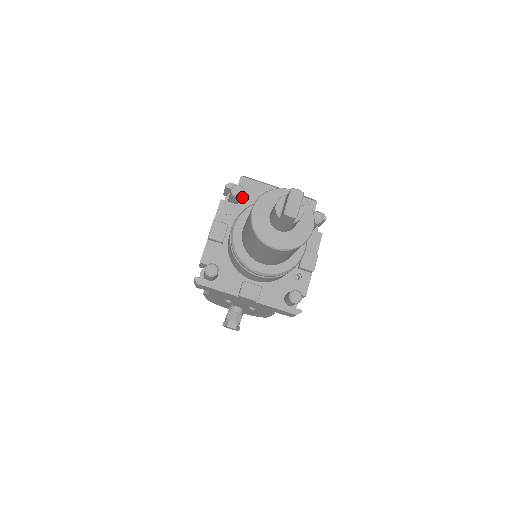
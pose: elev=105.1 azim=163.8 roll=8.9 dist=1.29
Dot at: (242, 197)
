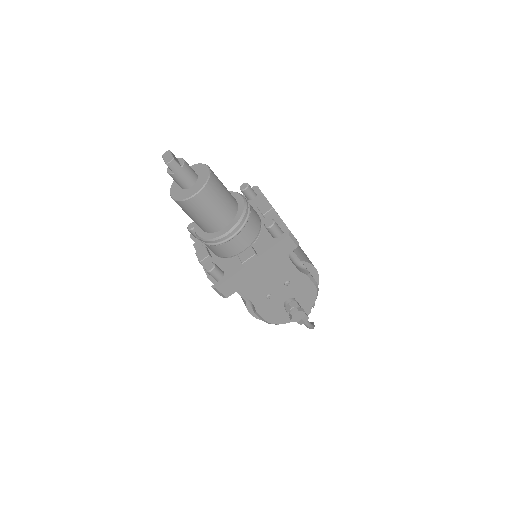
Dot at: occluded
